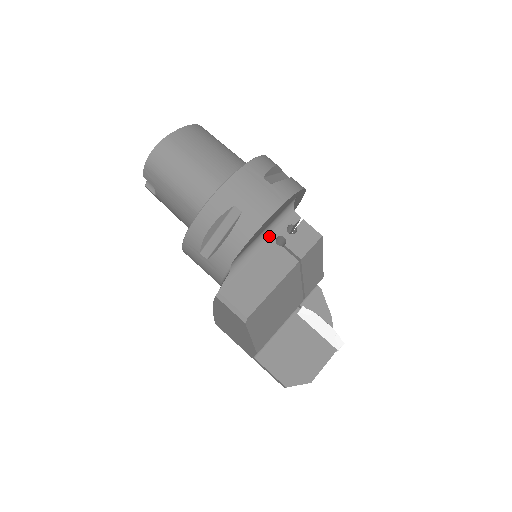
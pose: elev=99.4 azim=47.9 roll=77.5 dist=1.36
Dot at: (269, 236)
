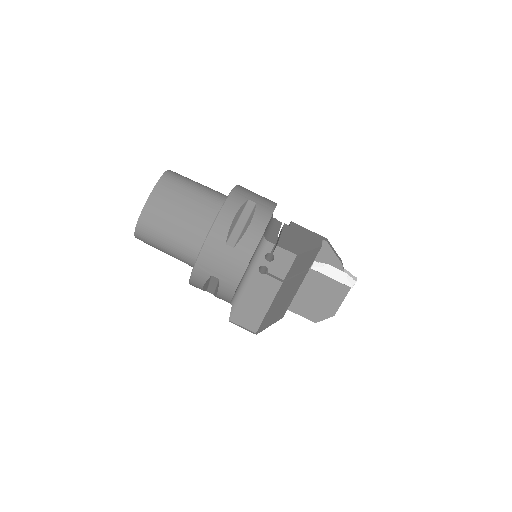
Dot at: (252, 269)
